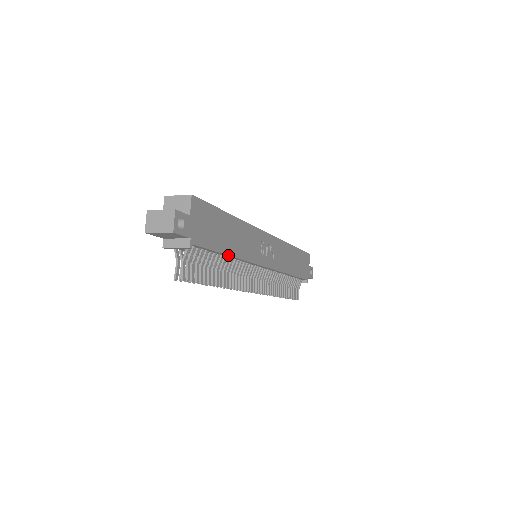
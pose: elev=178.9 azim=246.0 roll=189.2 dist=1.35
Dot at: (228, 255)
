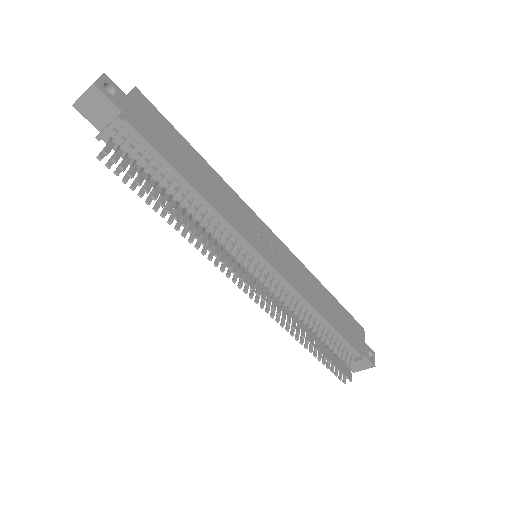
Dot at: (189, 183)
